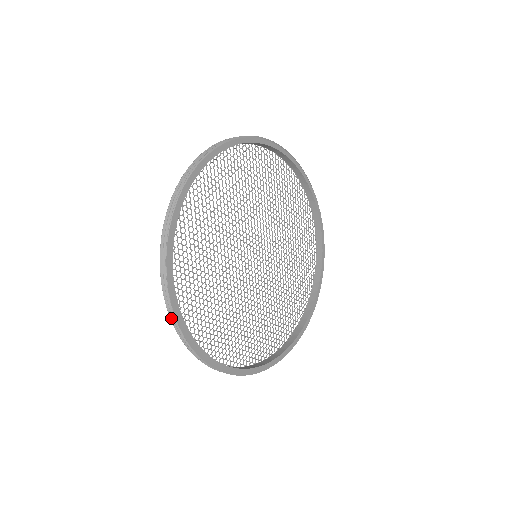
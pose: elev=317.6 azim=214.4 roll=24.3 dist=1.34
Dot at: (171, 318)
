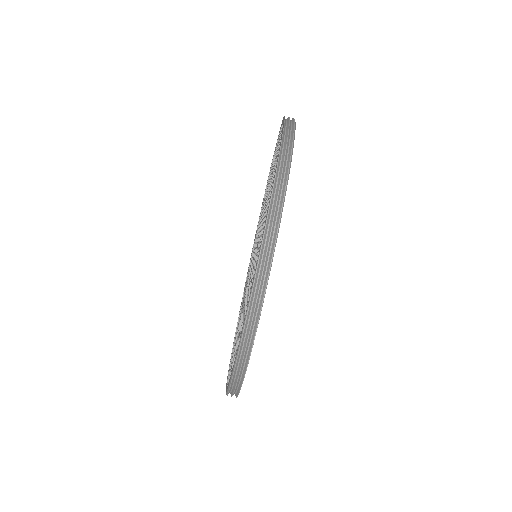
Dot at: (232, 380)
